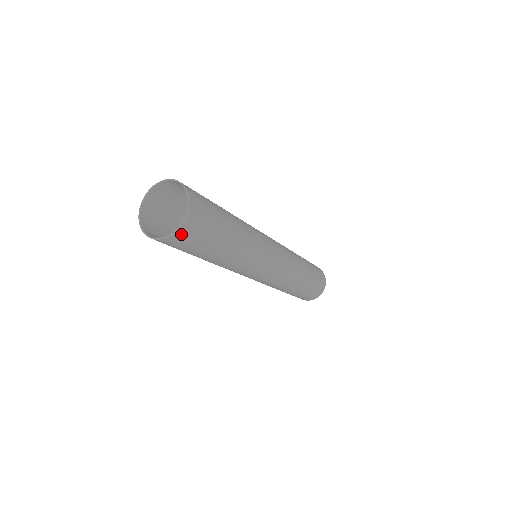
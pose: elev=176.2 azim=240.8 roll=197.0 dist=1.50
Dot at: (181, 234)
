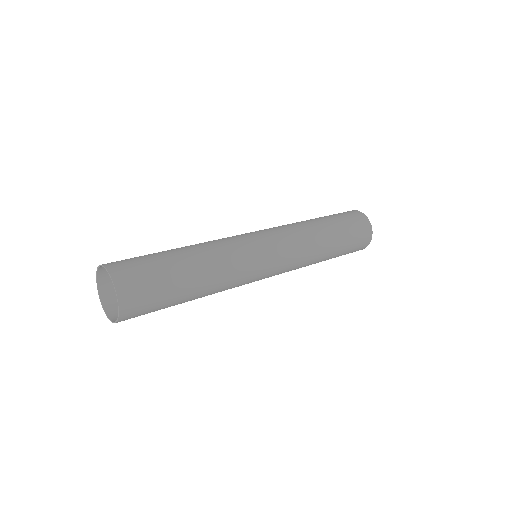
Dot at: (127, 310)
